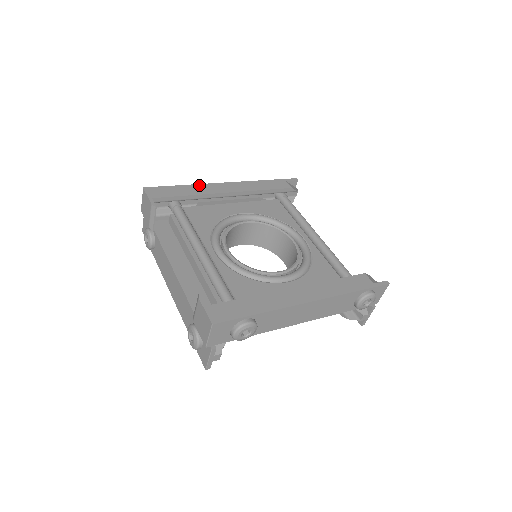
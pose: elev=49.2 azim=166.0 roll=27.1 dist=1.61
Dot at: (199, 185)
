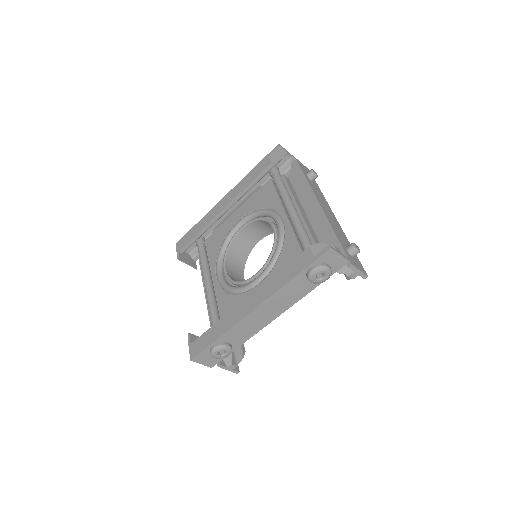
Dot at: (206, 216)
